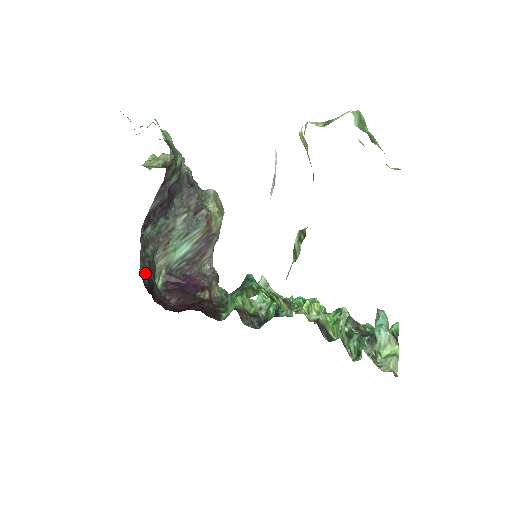
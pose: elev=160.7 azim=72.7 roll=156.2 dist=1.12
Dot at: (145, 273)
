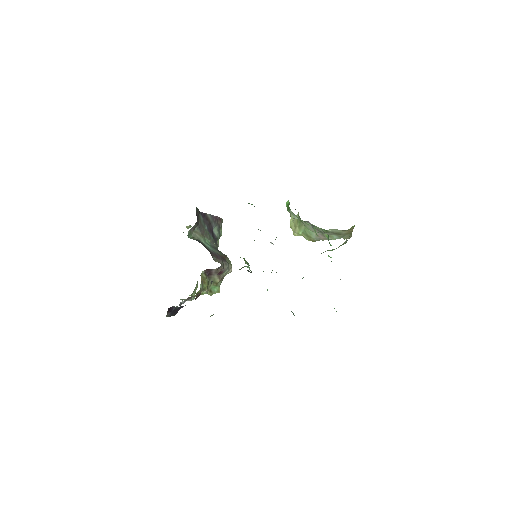
Dot at: (196, 213)
